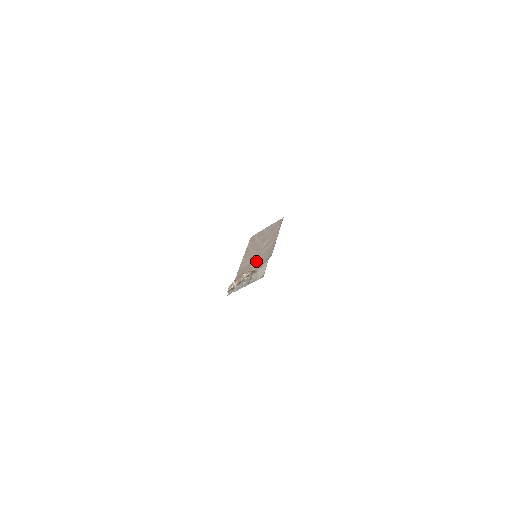
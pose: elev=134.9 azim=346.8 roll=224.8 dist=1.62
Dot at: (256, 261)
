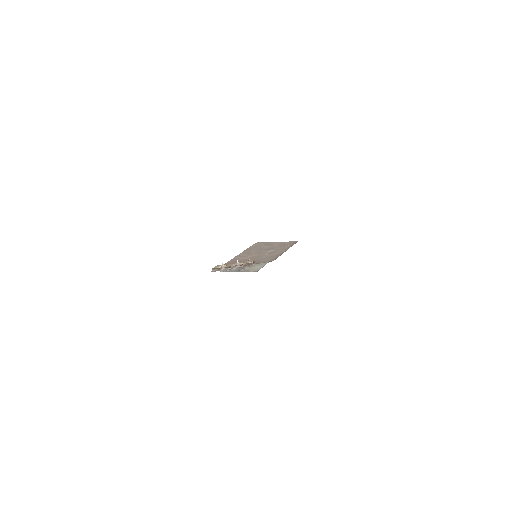
Dot at: (254, 259)
